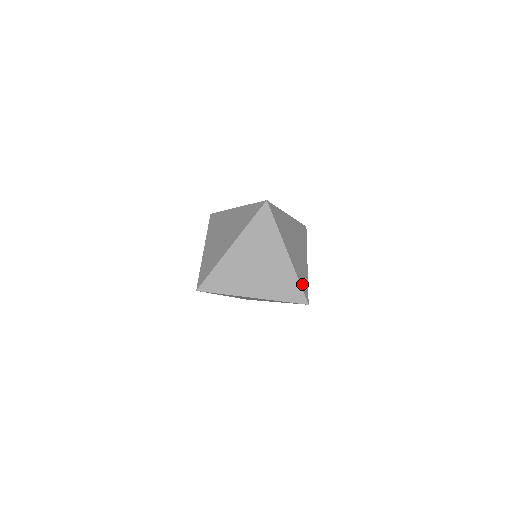
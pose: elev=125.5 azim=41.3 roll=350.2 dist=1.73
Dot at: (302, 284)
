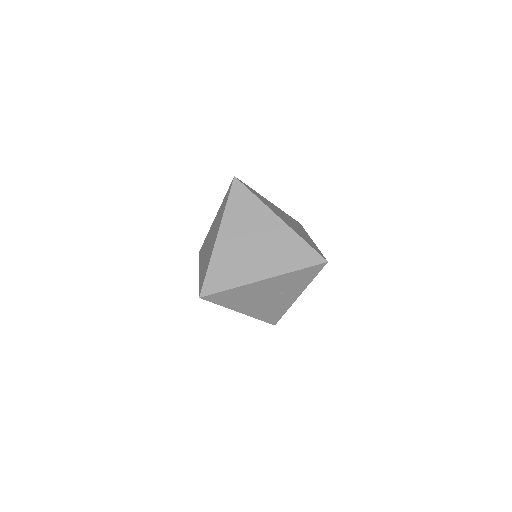
Dot at: (311, 245)
